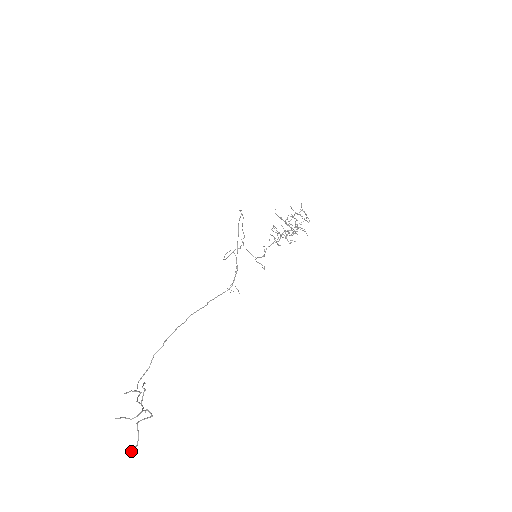
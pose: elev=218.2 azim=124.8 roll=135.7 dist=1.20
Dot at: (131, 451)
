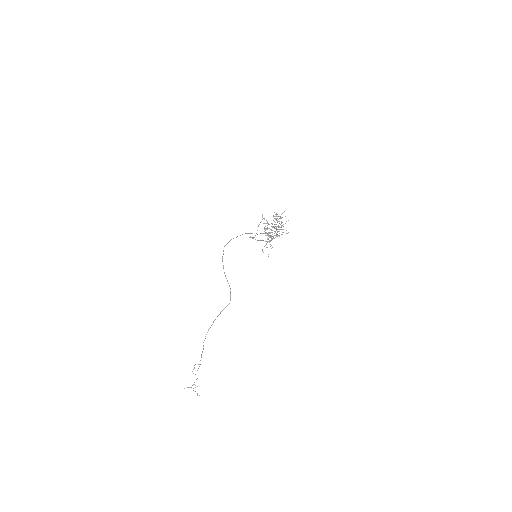
Dot at: occluded
